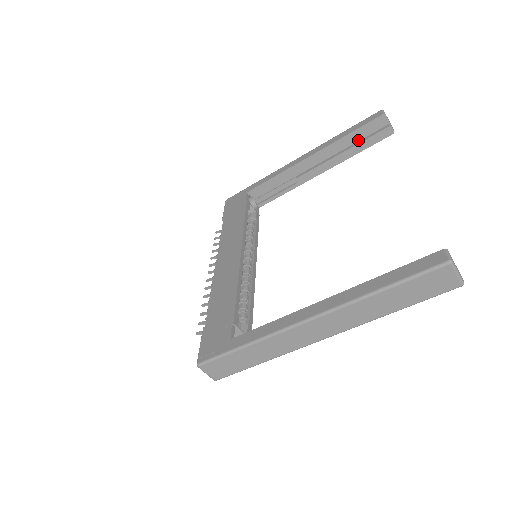
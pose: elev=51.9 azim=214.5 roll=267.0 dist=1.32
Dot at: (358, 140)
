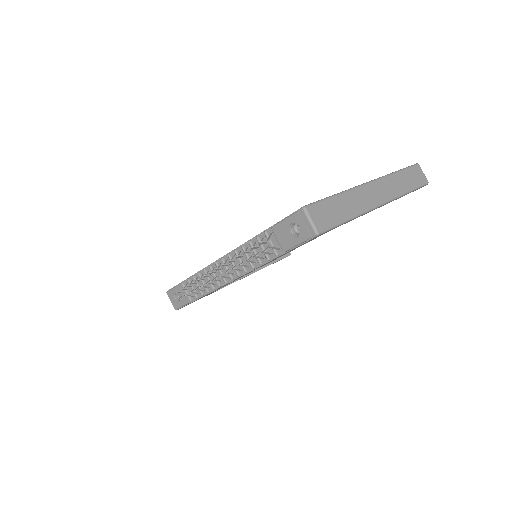
Dot at: occluded
